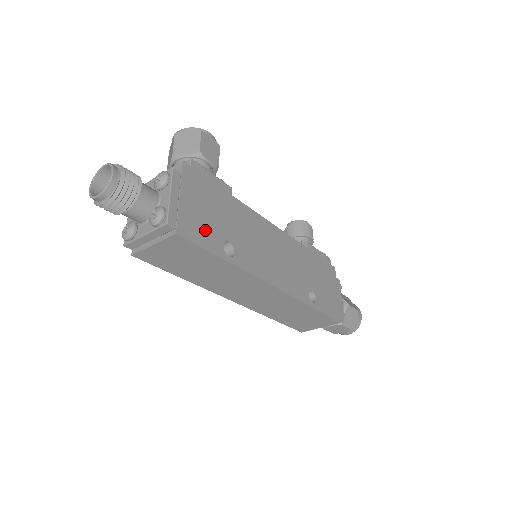
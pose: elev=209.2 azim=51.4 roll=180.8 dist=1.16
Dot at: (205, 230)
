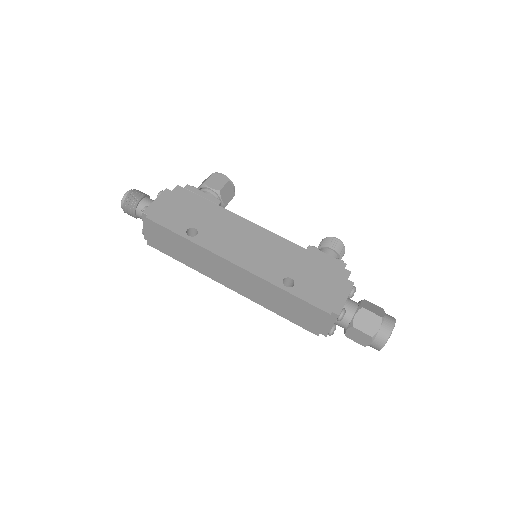
Dot at: (174, 219)
